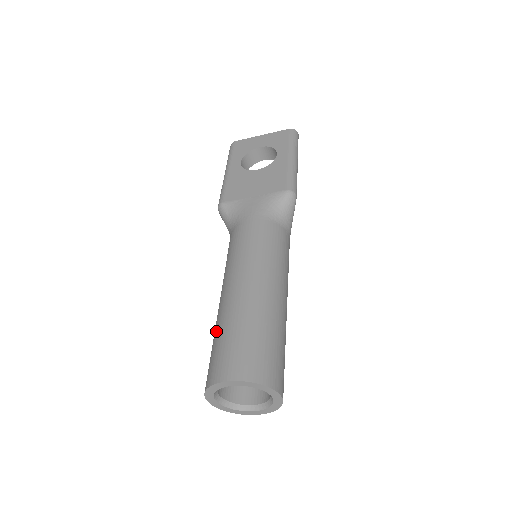
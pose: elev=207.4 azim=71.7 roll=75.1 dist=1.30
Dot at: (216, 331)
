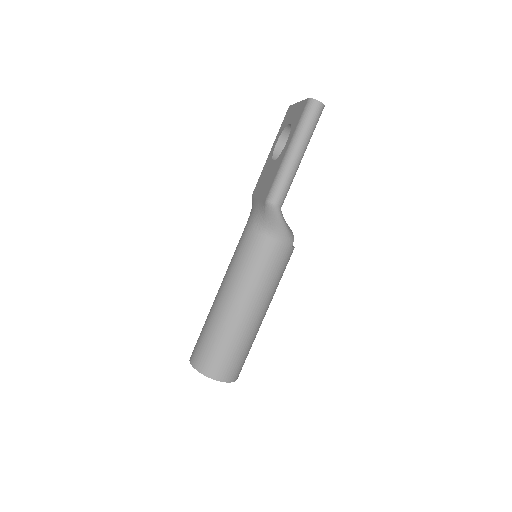
Dot at: occluded
